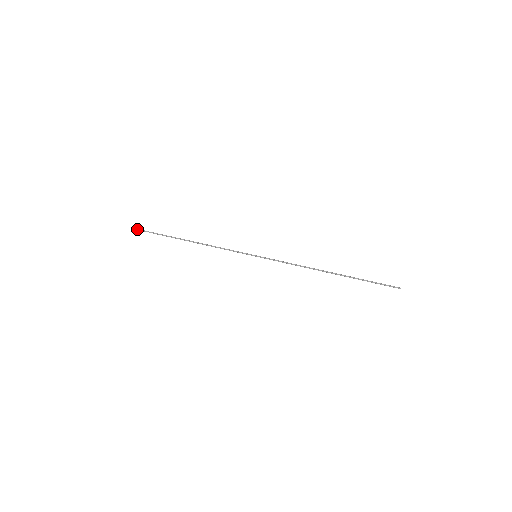
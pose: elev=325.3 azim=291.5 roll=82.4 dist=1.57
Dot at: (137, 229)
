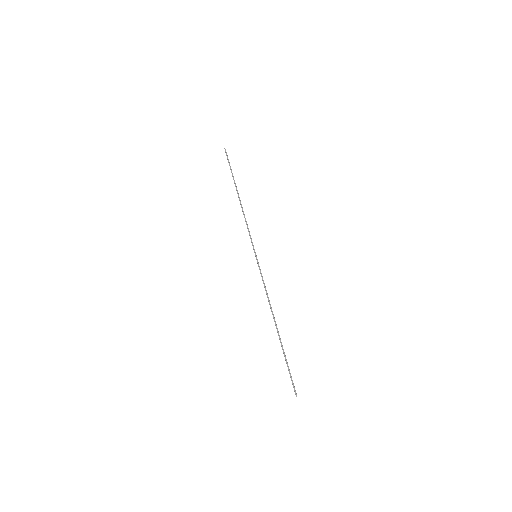
Dot at: (225, 149)
